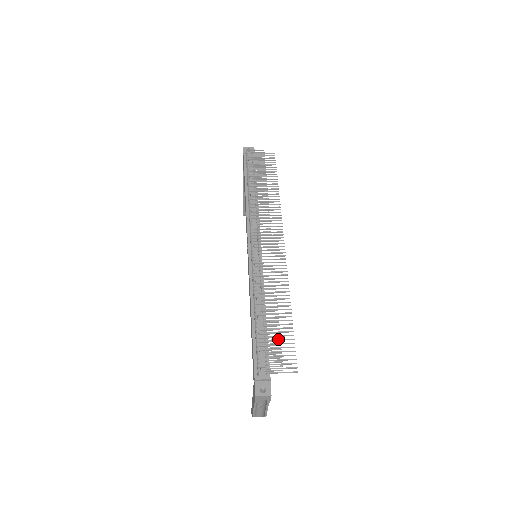
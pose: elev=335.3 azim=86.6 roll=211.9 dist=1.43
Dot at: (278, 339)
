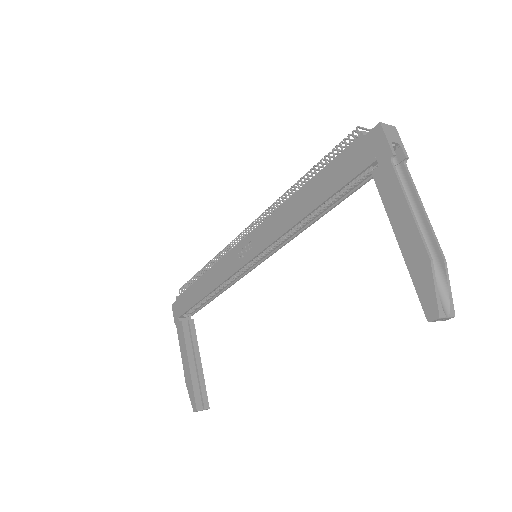
Dot at: occluded
